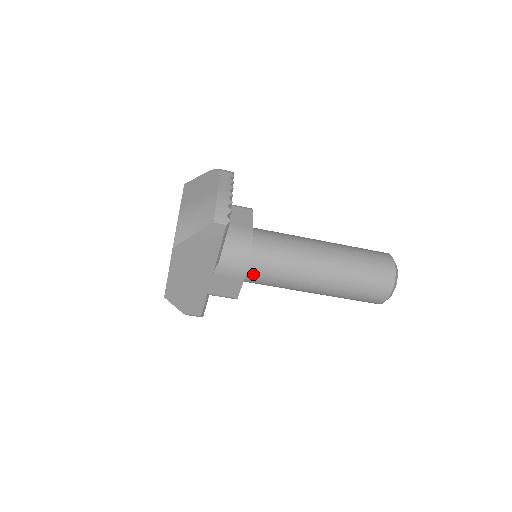
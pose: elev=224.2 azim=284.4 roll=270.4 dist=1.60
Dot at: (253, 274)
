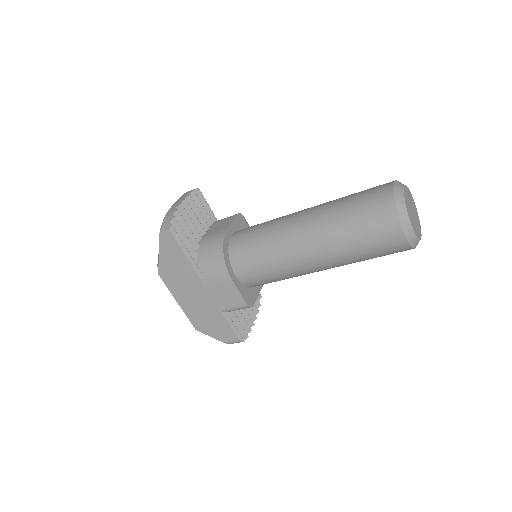
Dot at: (242, 272)
